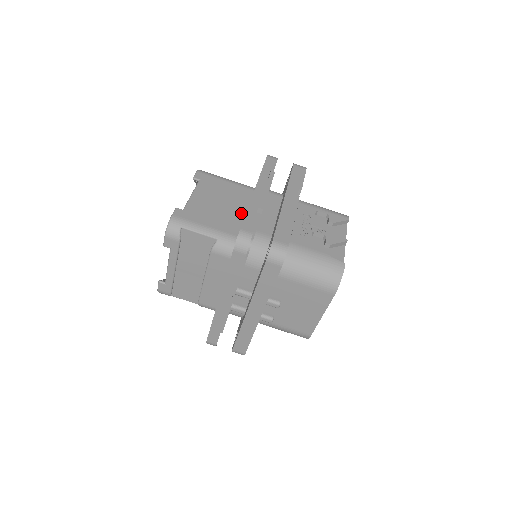
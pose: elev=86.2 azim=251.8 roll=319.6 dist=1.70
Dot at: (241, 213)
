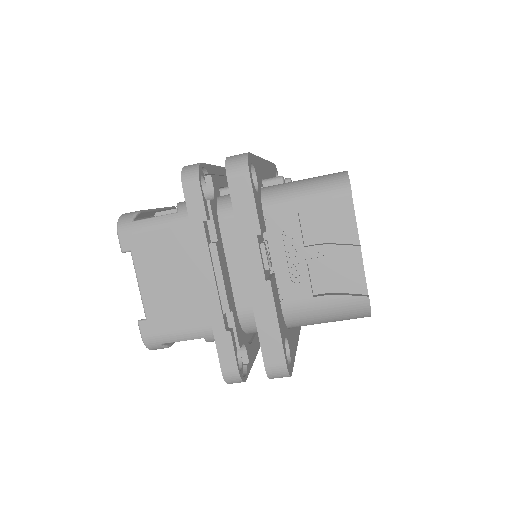
Dot at: occluded
